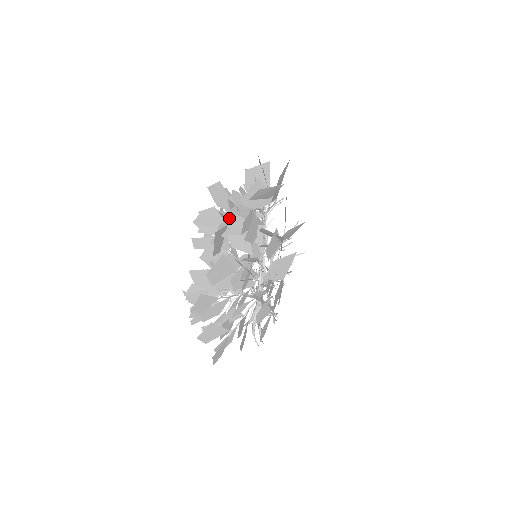
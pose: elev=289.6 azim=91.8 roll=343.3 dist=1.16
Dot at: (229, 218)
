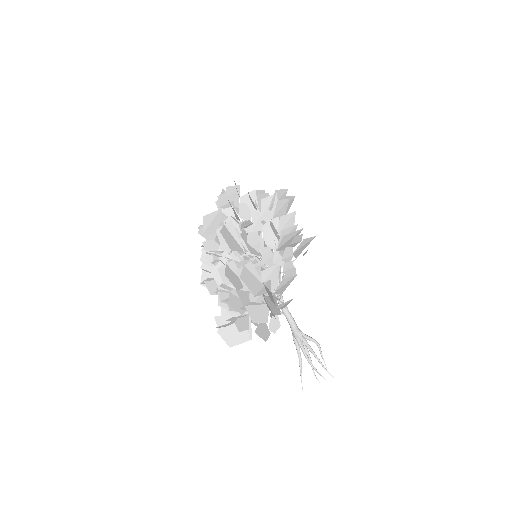
Dot at: occluded
